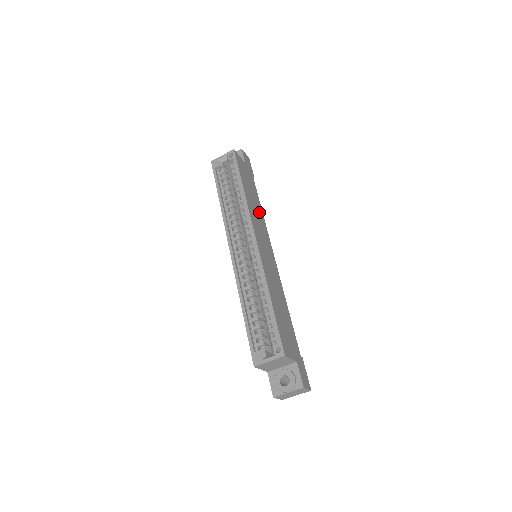
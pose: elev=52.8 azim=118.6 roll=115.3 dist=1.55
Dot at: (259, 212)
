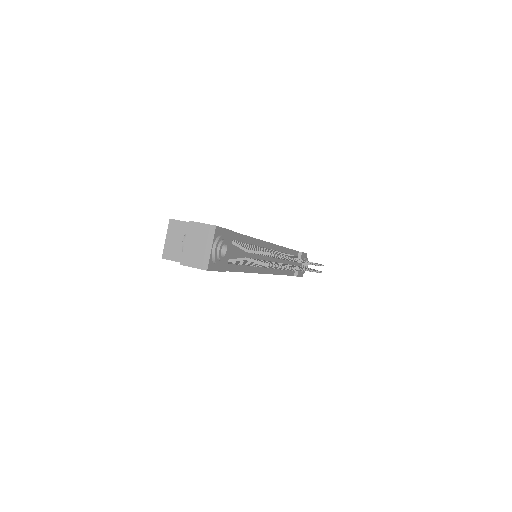
Dot at: occluded
